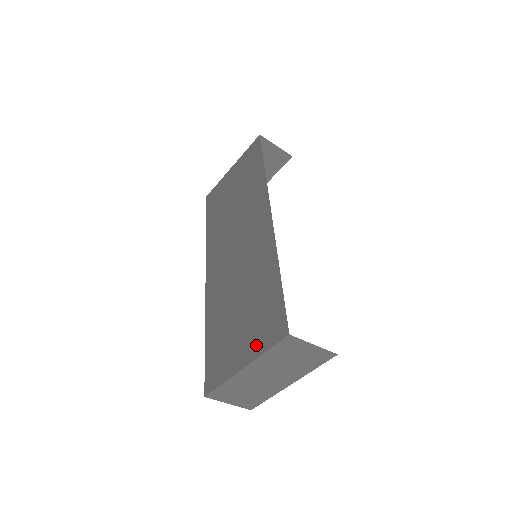
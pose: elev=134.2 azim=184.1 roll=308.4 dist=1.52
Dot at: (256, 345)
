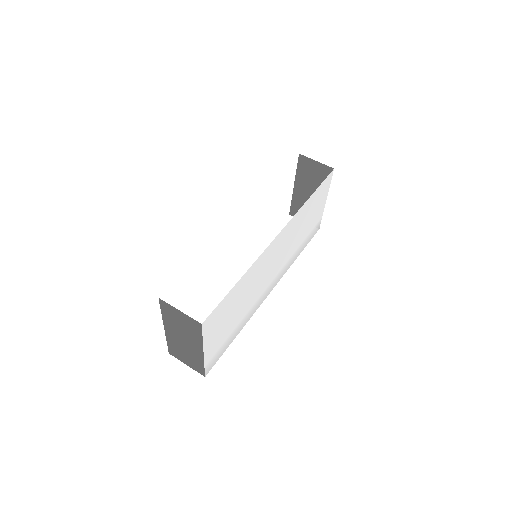
Dot at: occluded
